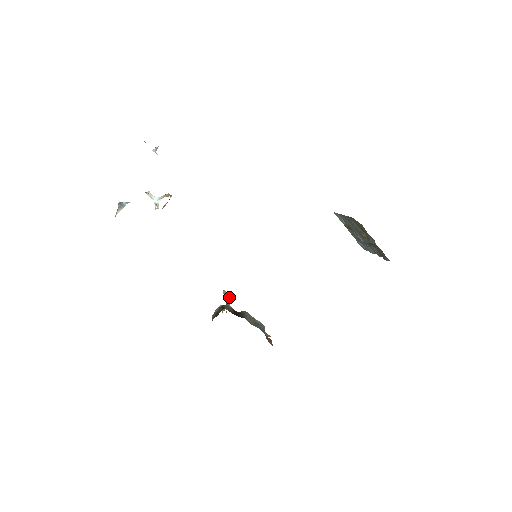
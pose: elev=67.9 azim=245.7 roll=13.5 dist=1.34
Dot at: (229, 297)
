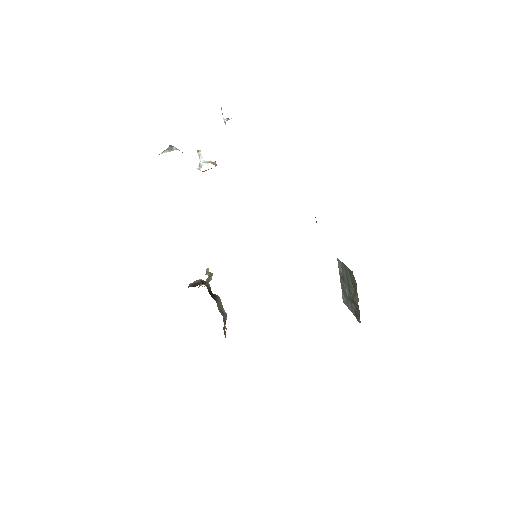
Dot at: (211, 276)
